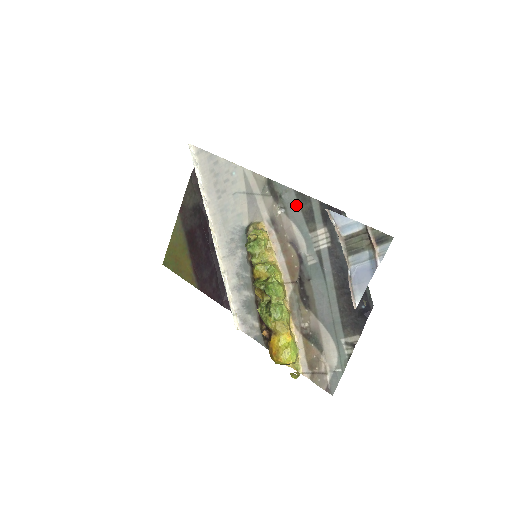
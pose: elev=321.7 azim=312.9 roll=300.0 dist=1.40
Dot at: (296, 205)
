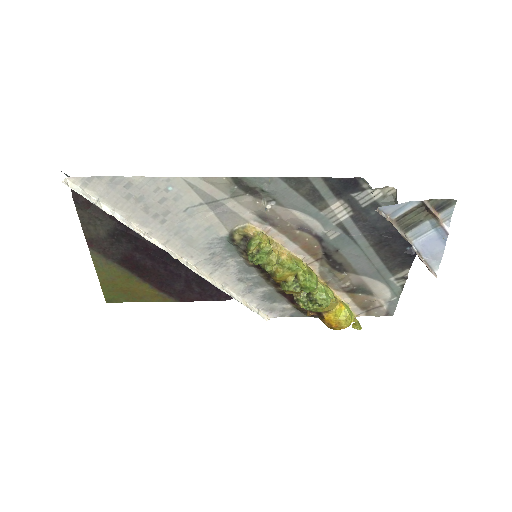
Dot at: (290, 192)
